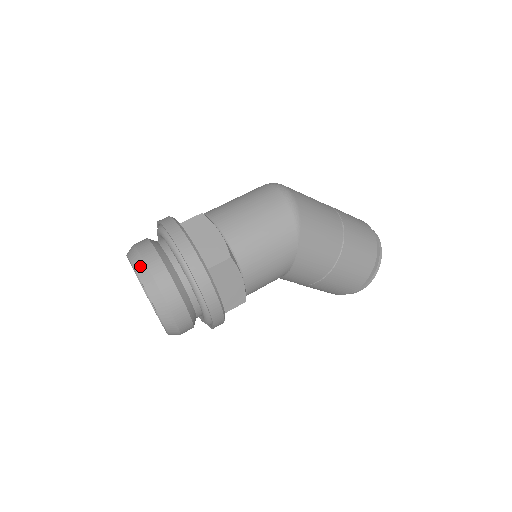
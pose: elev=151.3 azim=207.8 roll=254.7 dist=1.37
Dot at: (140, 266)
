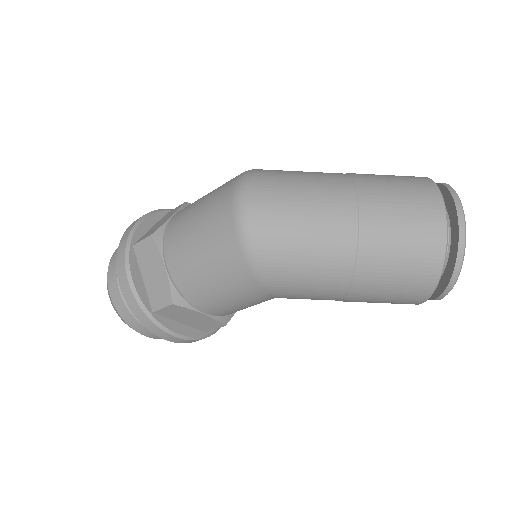
Dot at: (107, 289)
